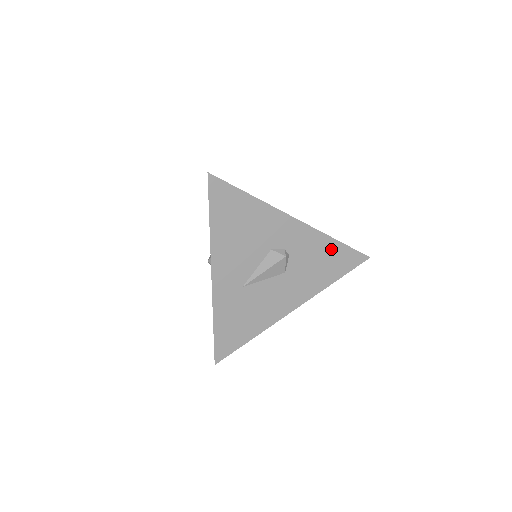
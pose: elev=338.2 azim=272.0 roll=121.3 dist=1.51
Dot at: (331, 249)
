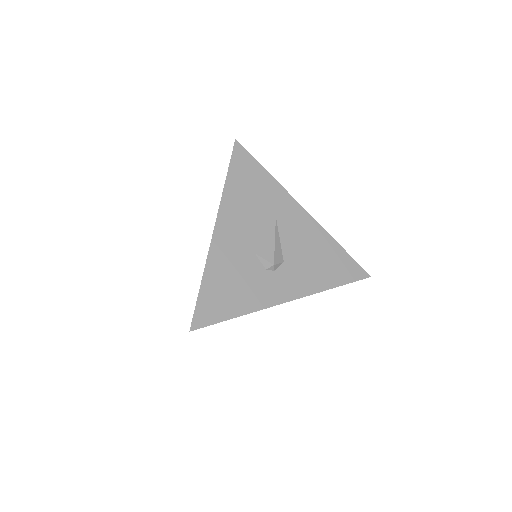
Dot at: occluded
